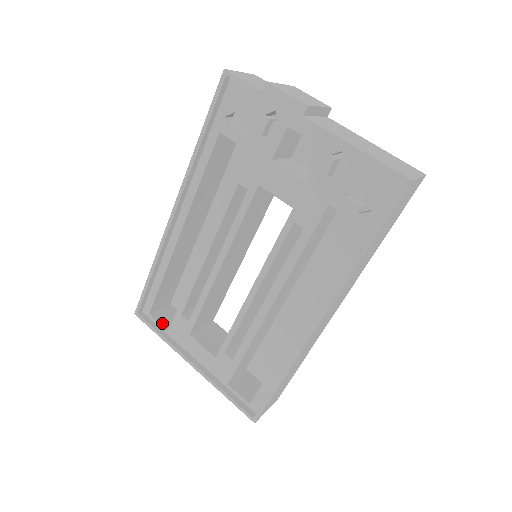
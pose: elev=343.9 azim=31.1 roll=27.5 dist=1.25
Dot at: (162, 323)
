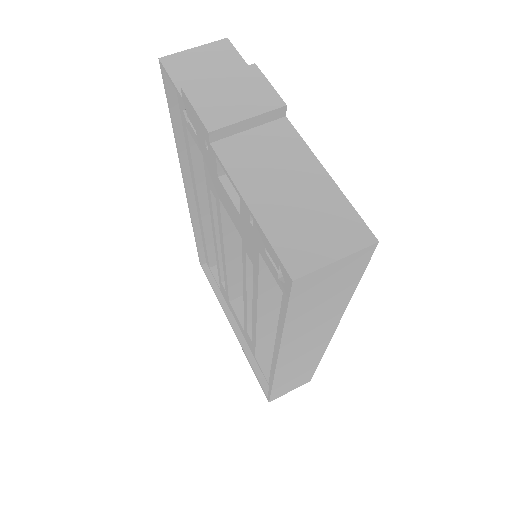
Dot at: (218, 279)
